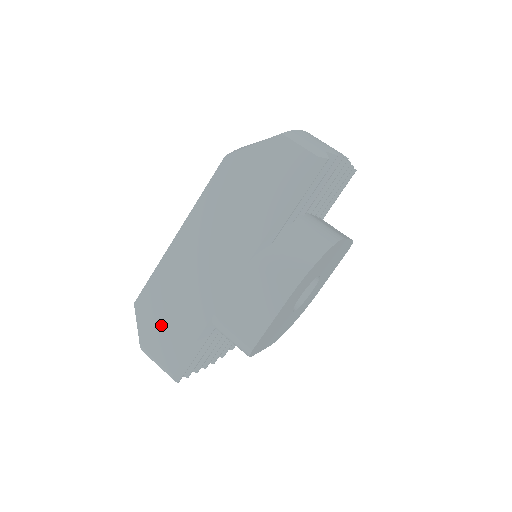
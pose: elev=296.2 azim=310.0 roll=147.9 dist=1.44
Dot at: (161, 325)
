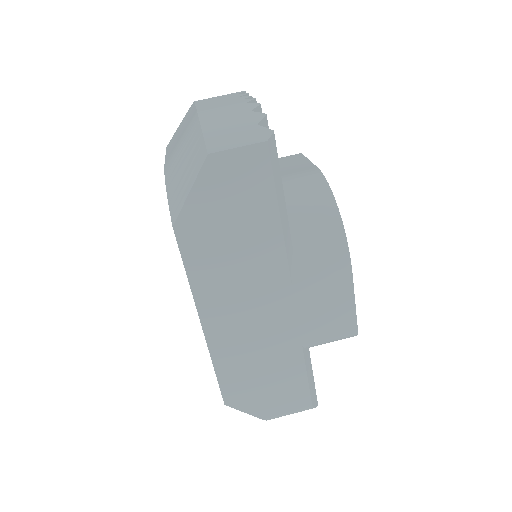
Dot at: (265, 393)
